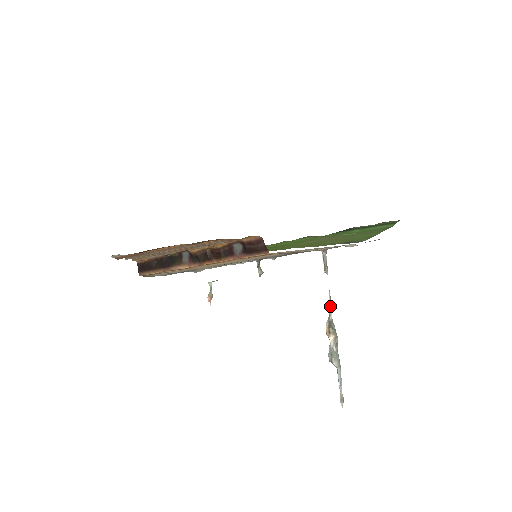
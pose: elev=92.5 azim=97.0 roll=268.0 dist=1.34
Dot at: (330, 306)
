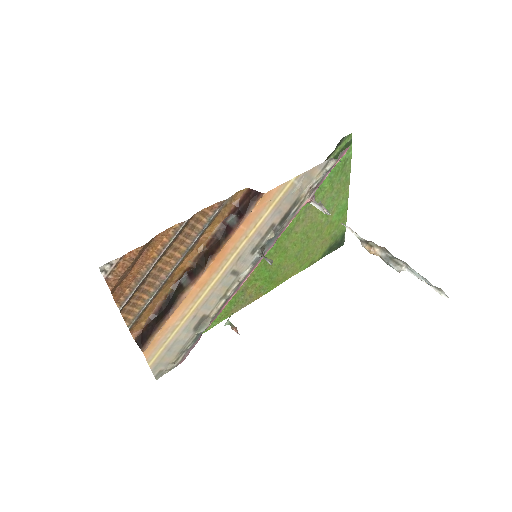
Dot at: (353, 232)
